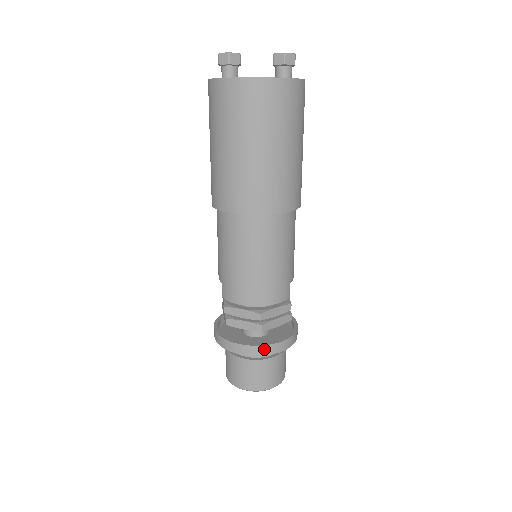
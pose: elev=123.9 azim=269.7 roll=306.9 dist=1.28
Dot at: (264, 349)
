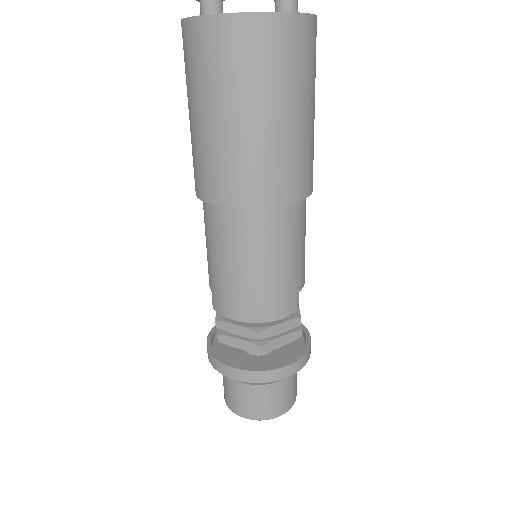
Dot at: (264, 375)
